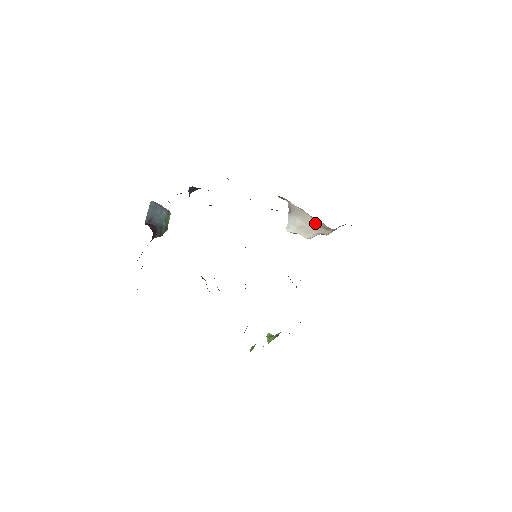
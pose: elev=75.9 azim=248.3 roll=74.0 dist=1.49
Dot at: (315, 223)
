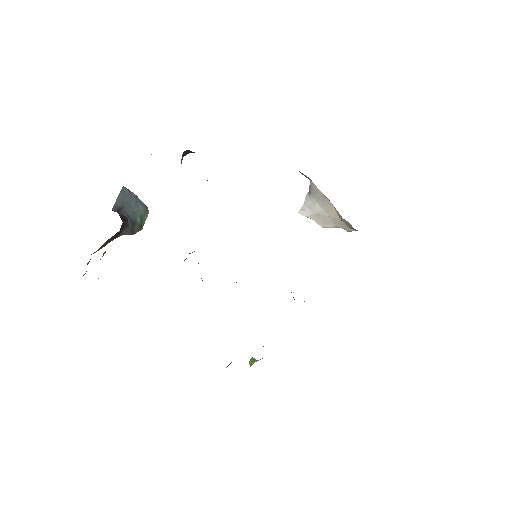
Dot at: (338, 217)
